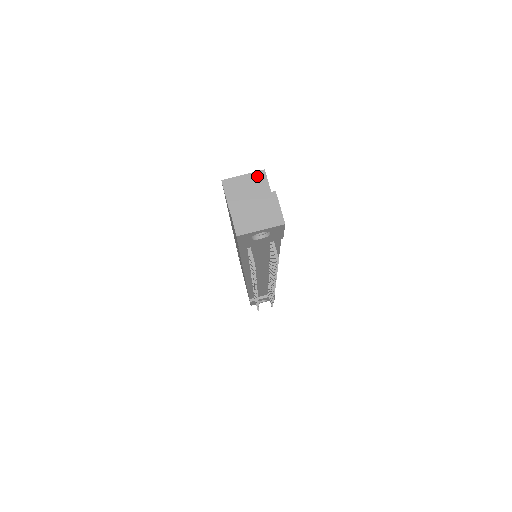
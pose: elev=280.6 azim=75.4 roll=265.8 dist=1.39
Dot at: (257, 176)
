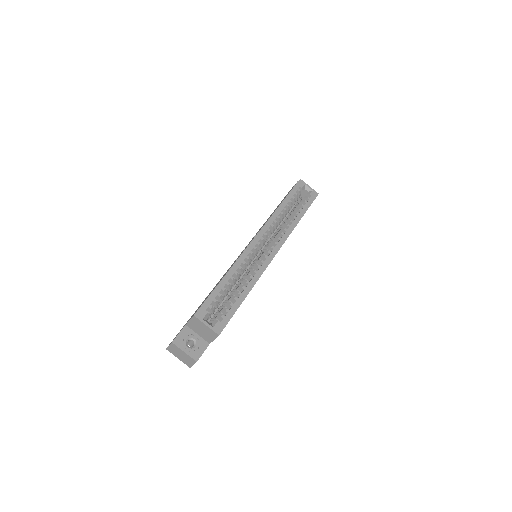
Dot at: (213, 333)
